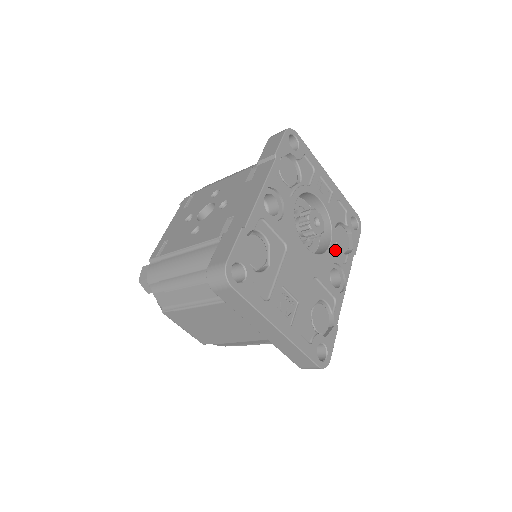
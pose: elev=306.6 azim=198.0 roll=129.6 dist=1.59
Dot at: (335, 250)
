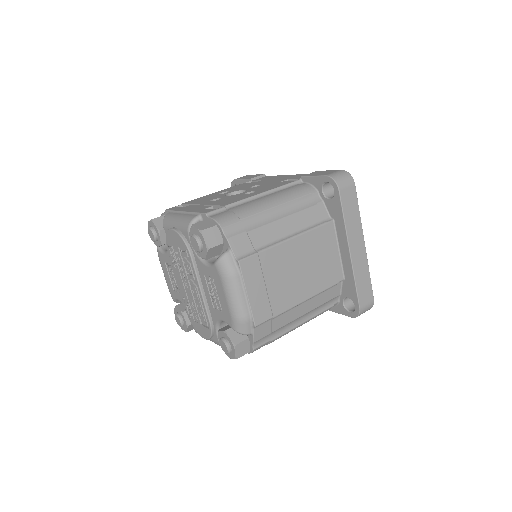
Dot at: occluded
